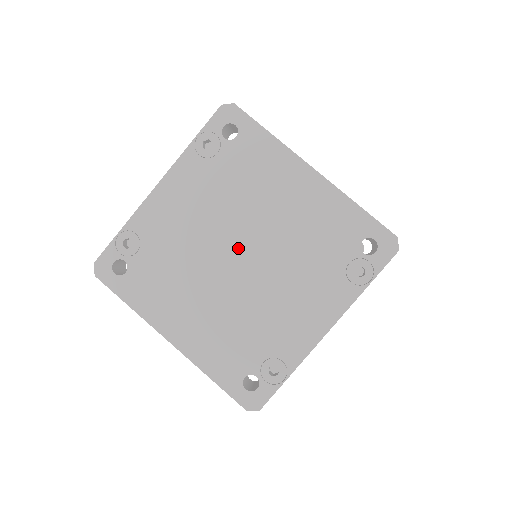
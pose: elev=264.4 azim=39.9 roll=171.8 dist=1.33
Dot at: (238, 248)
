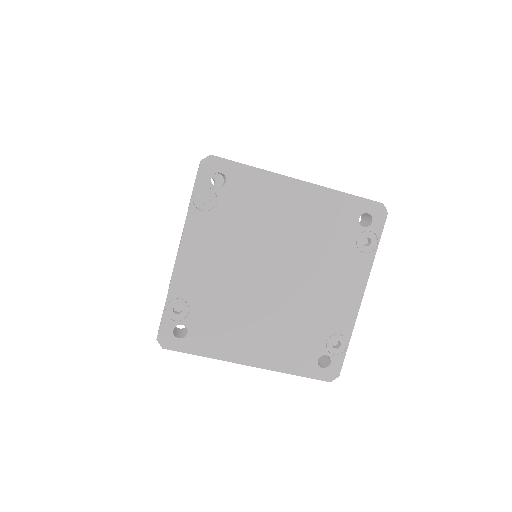
Dot at: (269, 269)
